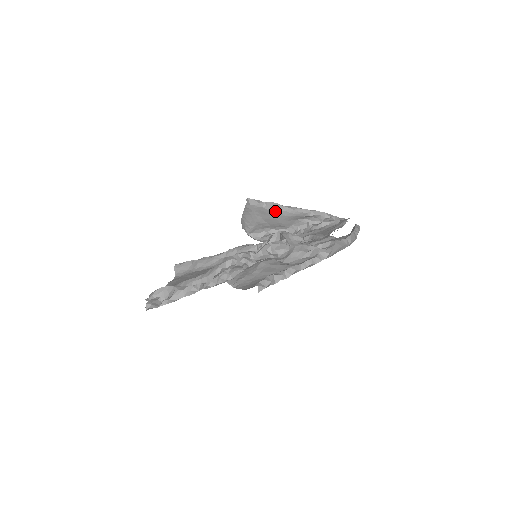
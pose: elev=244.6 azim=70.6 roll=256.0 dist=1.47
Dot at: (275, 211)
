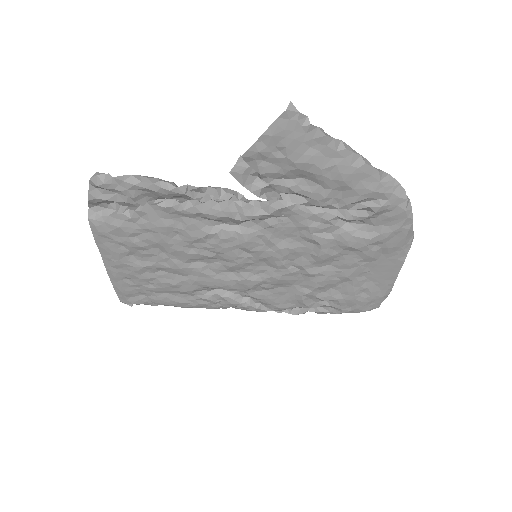
Dot at: occluded
